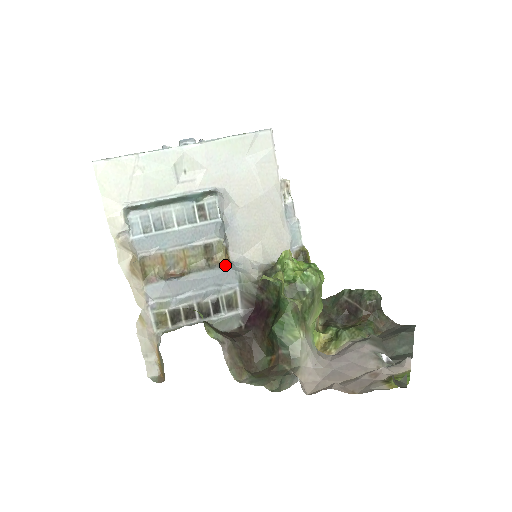
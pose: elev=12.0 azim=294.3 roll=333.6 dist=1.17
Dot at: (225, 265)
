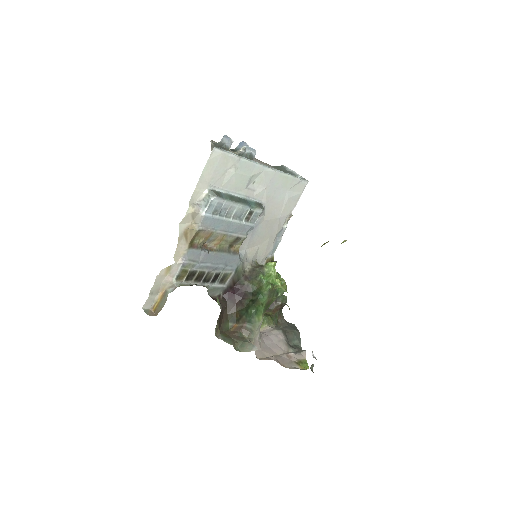
Dot at: (237, 254)
